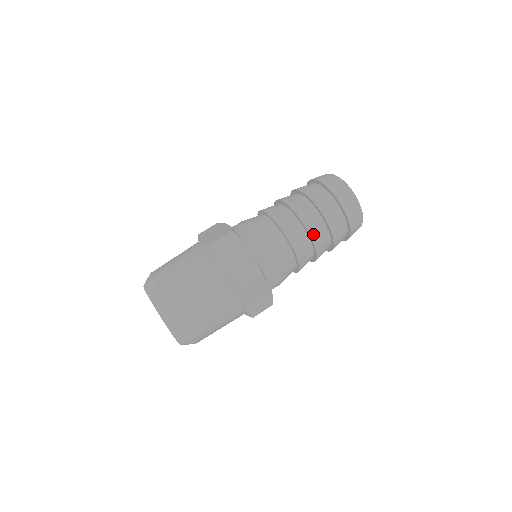
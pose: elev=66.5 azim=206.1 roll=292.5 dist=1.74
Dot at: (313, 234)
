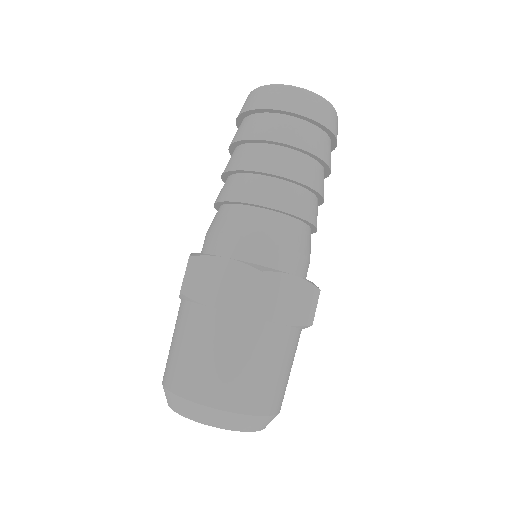
Dot at: (280, 171)
